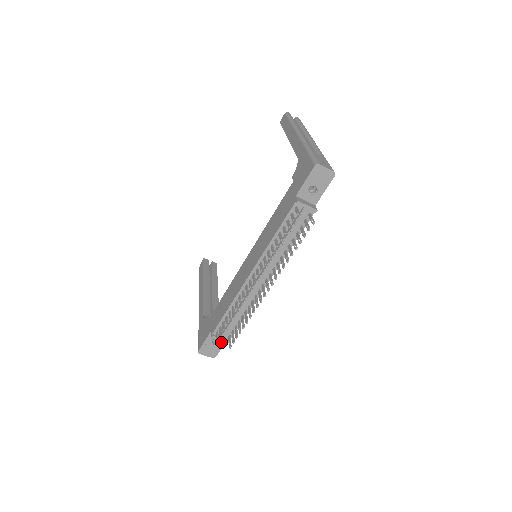
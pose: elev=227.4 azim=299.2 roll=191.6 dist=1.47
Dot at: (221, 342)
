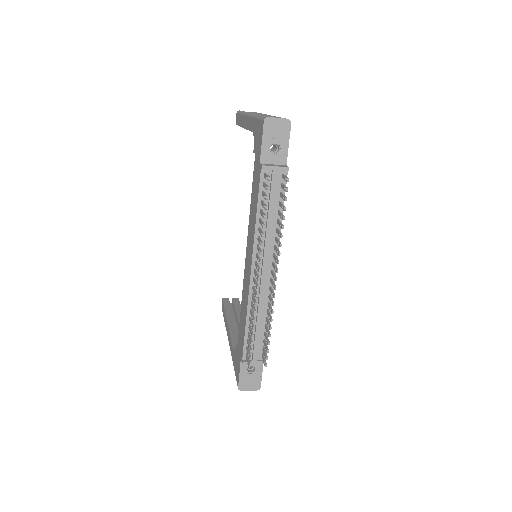
Dot at: (258, 367)
